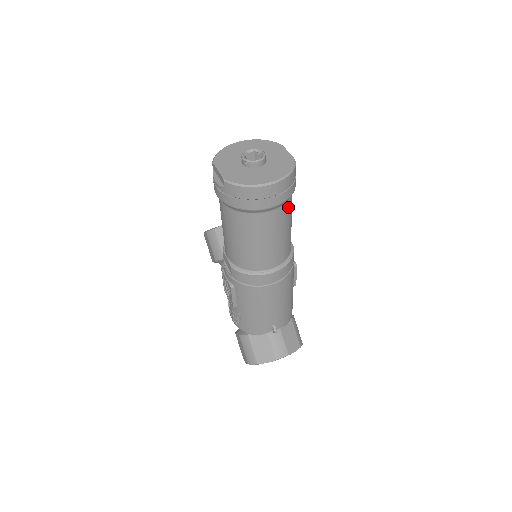
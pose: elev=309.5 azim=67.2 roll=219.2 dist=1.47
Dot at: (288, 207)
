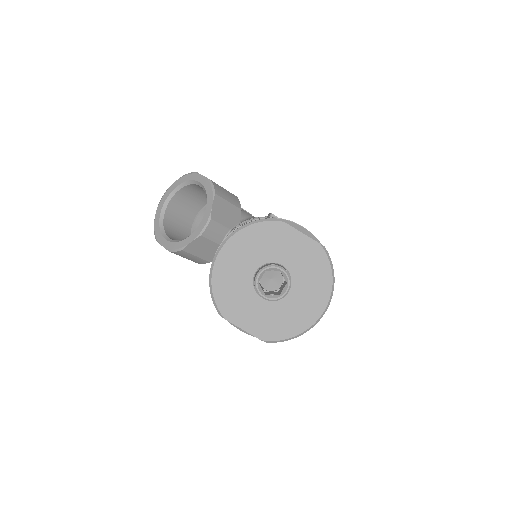
Dot at: occluded
